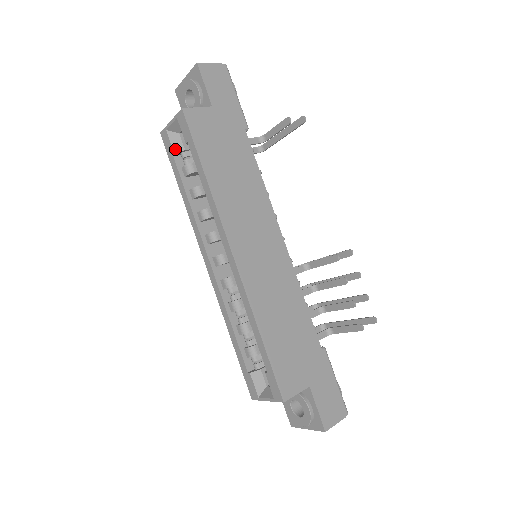
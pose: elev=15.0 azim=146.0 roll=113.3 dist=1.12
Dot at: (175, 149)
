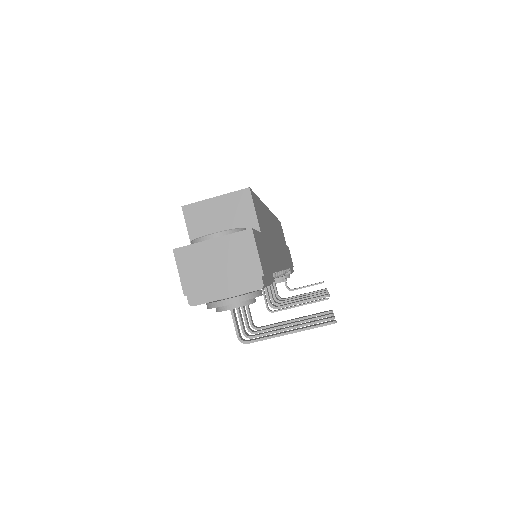
Dot at: occluded
